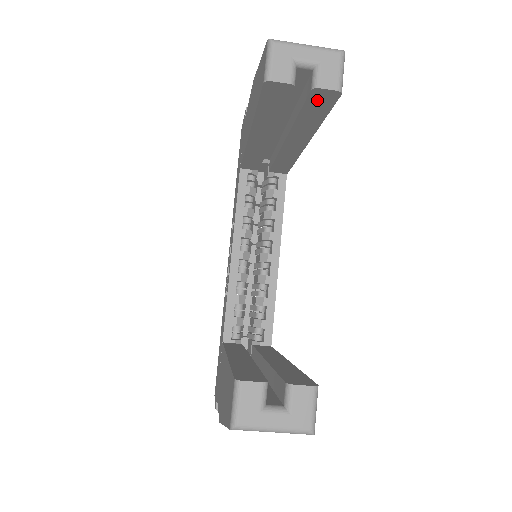
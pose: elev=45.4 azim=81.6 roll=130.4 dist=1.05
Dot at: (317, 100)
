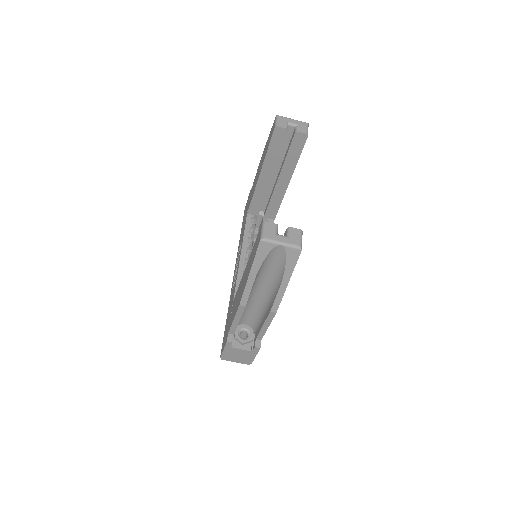
Dot at: (297, 141)
